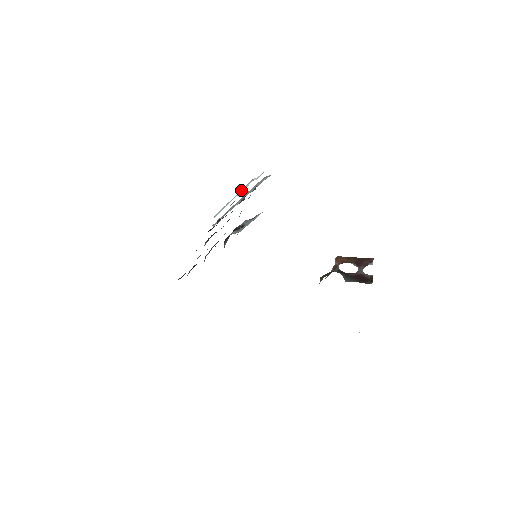
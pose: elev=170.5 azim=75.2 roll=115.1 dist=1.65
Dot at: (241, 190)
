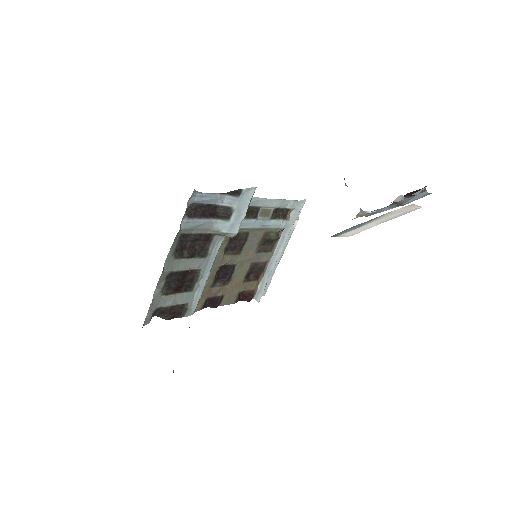
Dot at: occluded
